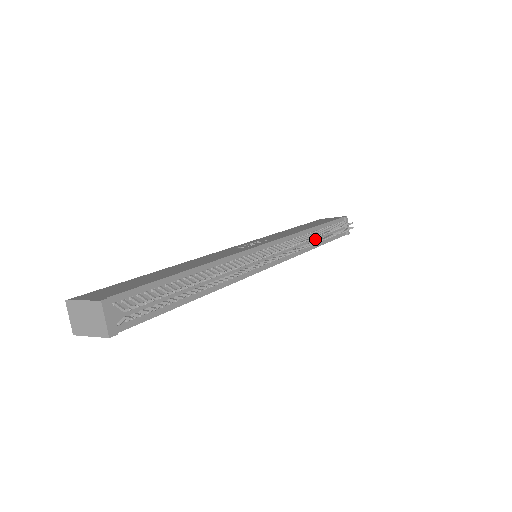
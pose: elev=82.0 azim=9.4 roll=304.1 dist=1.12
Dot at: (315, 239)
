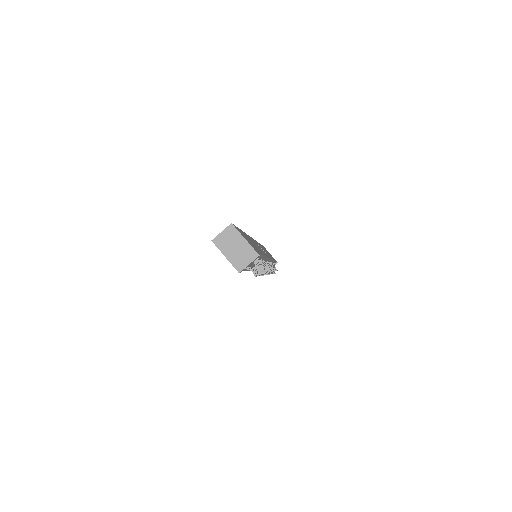
Dot at: occluded
